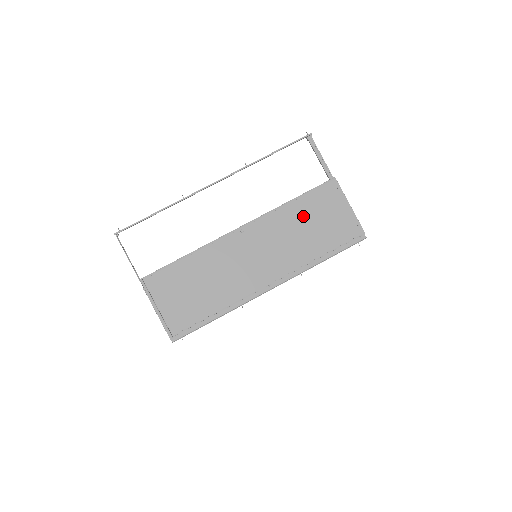
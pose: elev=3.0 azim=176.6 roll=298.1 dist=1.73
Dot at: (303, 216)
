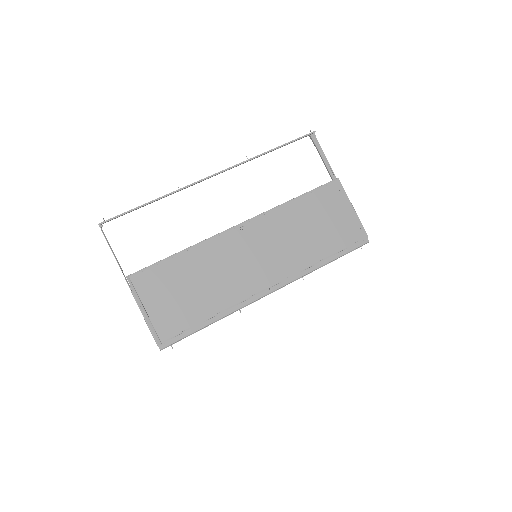
Dot at: (306, 216)
